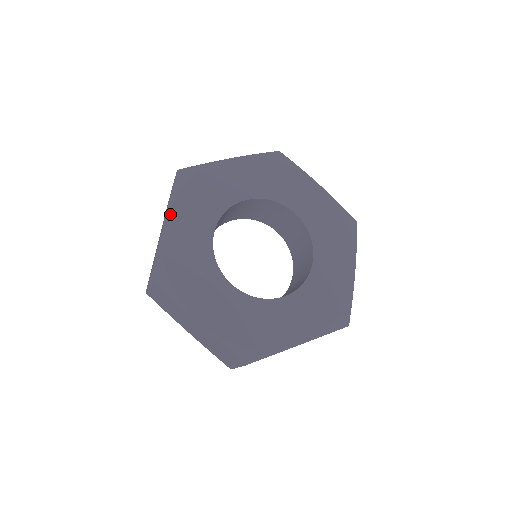
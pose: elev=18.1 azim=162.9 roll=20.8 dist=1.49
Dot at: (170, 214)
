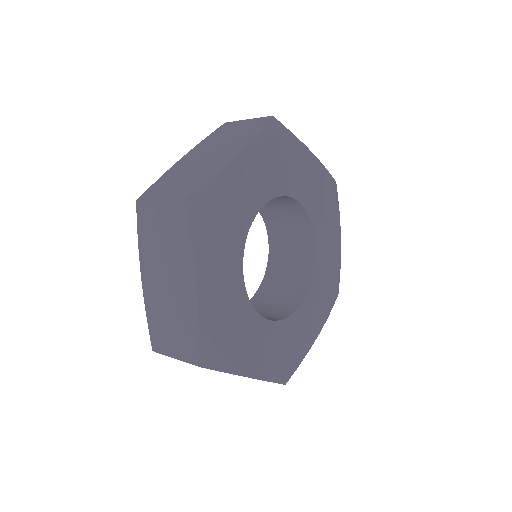
Dot at: (245, 152)
